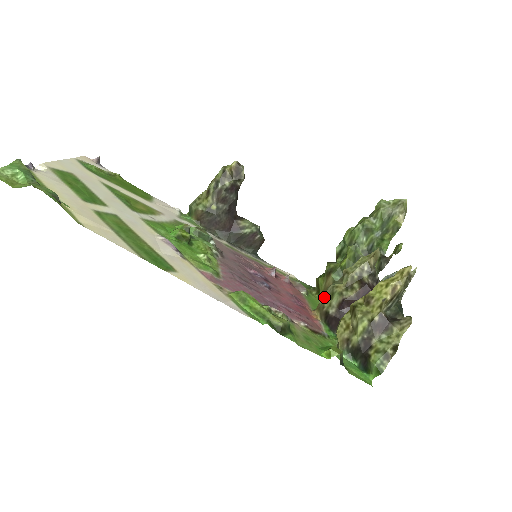
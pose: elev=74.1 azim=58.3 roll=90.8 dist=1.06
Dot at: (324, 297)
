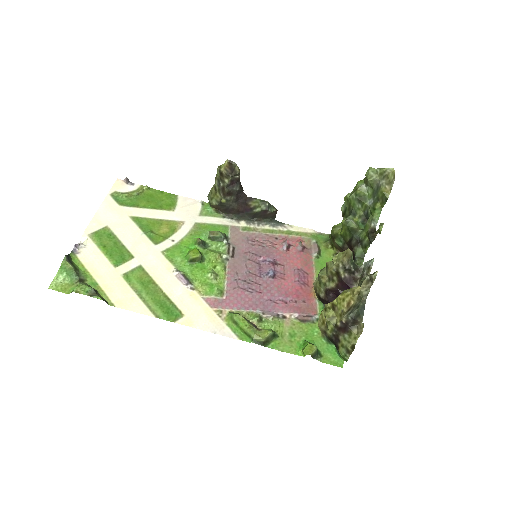
Dot at: (316, 282)
